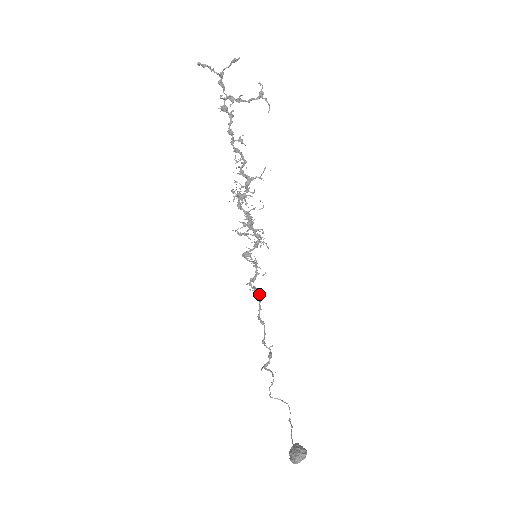
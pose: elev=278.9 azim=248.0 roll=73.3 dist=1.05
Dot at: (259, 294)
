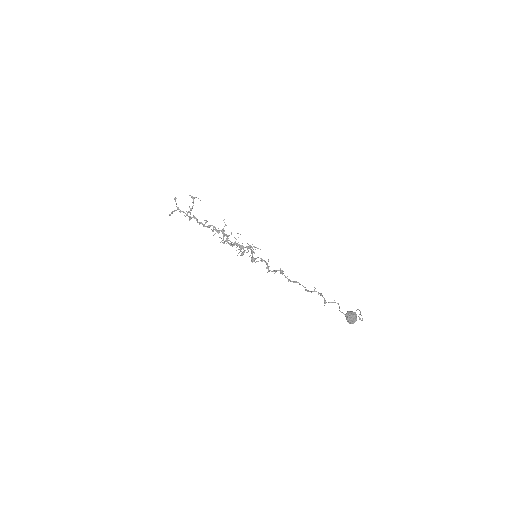
Dot at: (280, 271)
